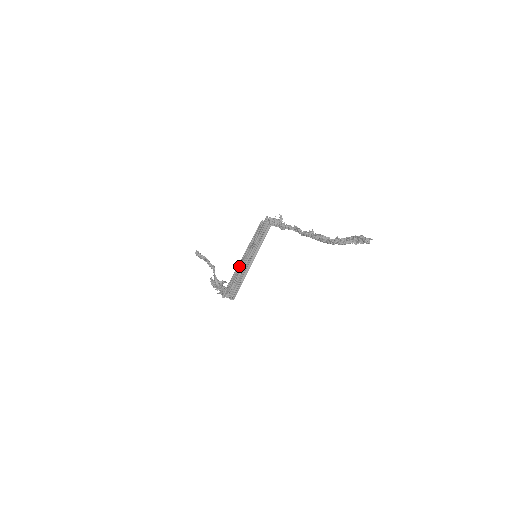
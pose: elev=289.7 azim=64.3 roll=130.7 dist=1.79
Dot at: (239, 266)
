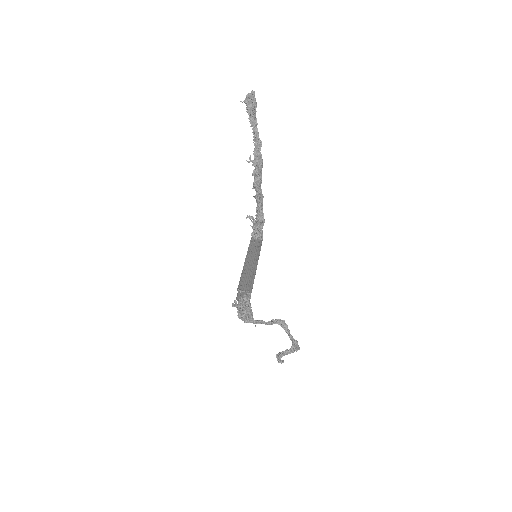
Dot at: occluded
